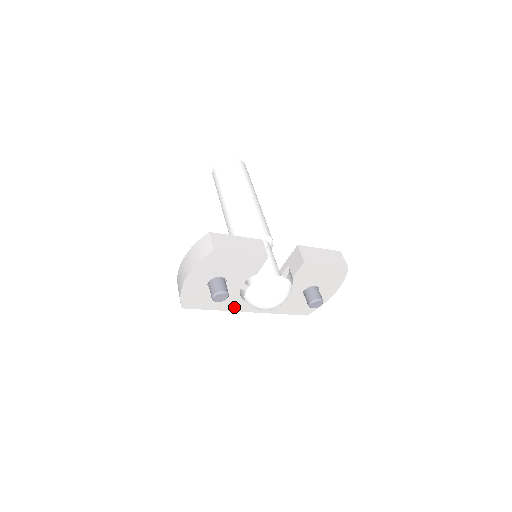
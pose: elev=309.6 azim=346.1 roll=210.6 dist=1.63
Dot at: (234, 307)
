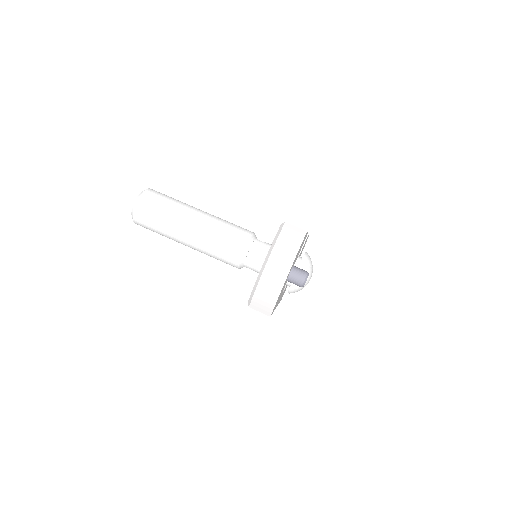
Dot at: occluded
